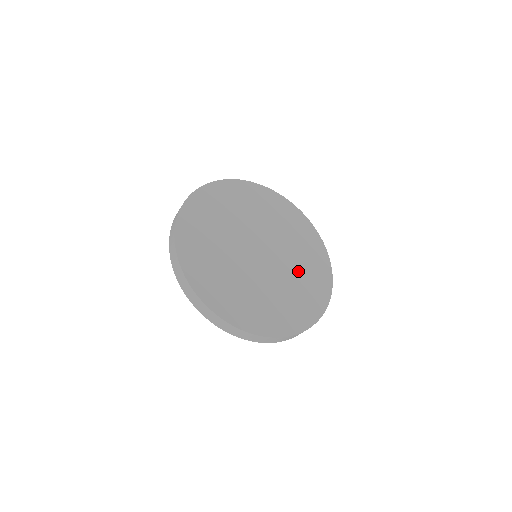
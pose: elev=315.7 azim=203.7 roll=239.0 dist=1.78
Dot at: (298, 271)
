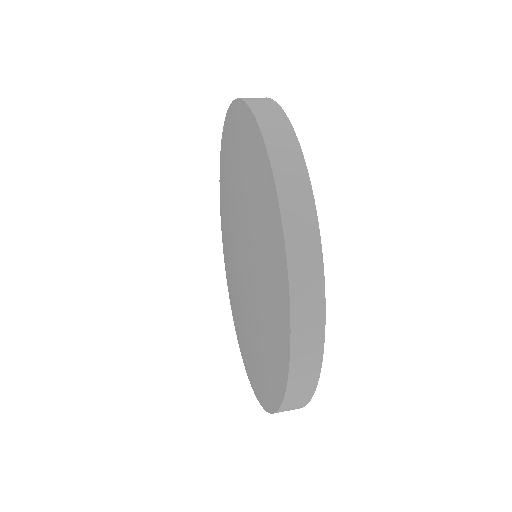
Dot at: occluded
